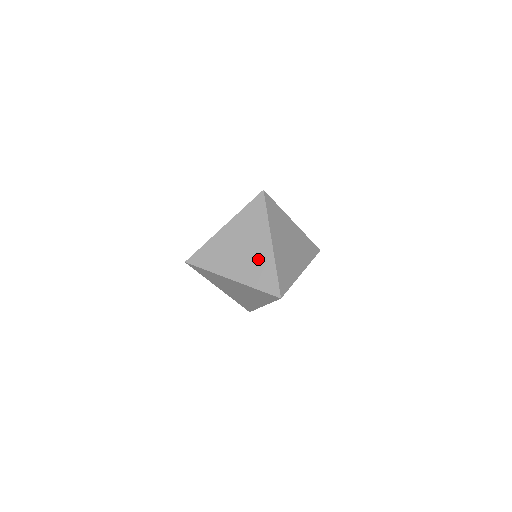
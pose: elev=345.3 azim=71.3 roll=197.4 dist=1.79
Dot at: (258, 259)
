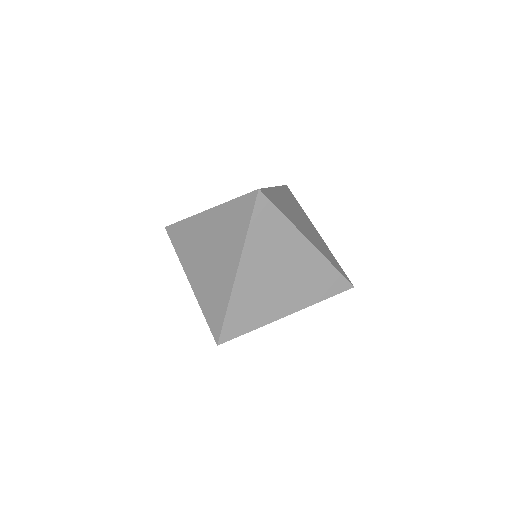
Dot at: (217, 279)
